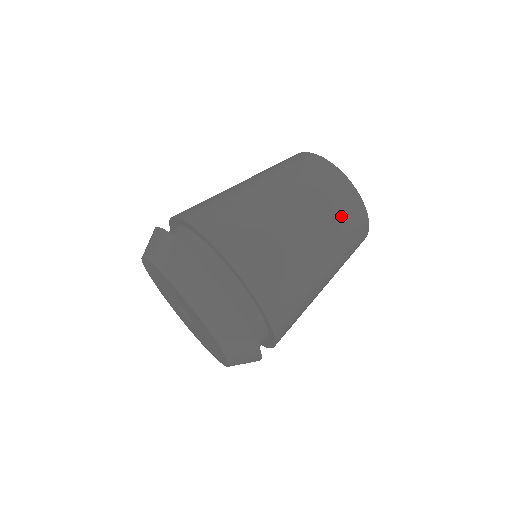
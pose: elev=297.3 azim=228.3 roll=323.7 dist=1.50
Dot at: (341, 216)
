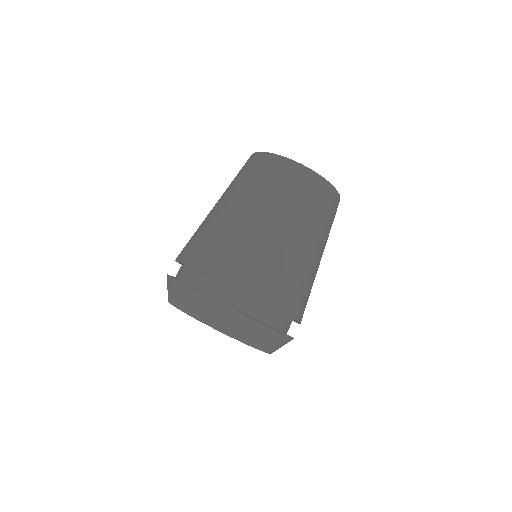
Dot at: (331, 221)
